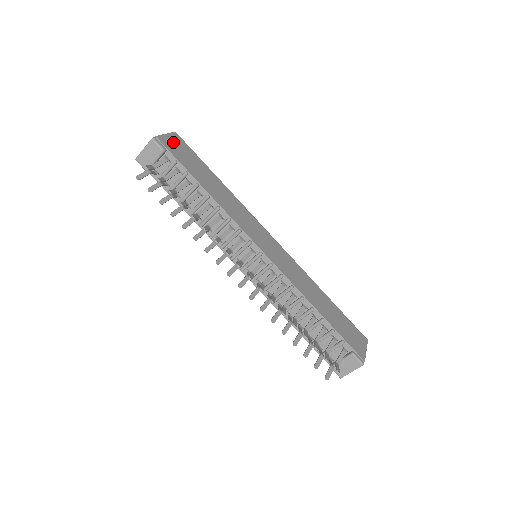
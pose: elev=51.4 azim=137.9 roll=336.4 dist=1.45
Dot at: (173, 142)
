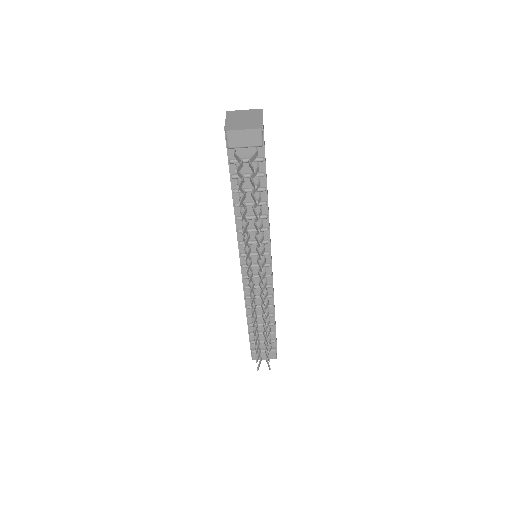
Dot at: occluded
